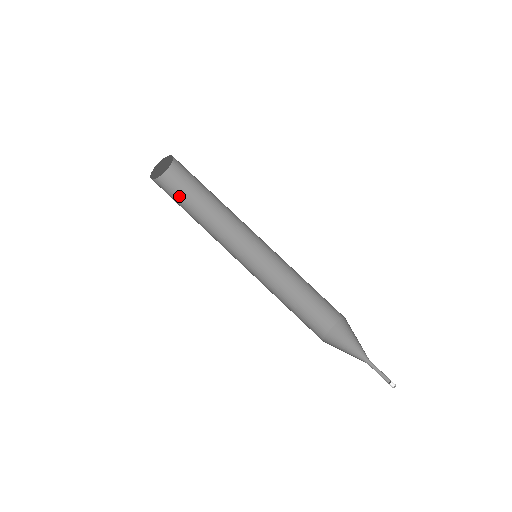
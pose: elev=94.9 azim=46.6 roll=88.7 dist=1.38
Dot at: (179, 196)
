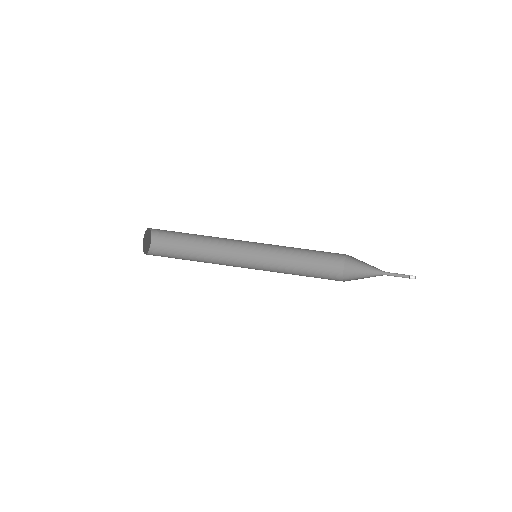
Dot at: (174, 246)
